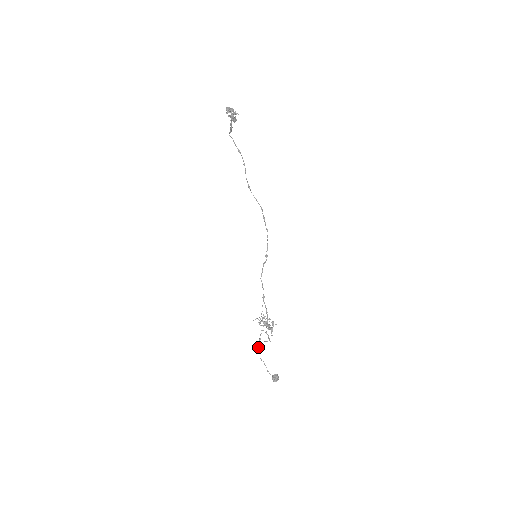
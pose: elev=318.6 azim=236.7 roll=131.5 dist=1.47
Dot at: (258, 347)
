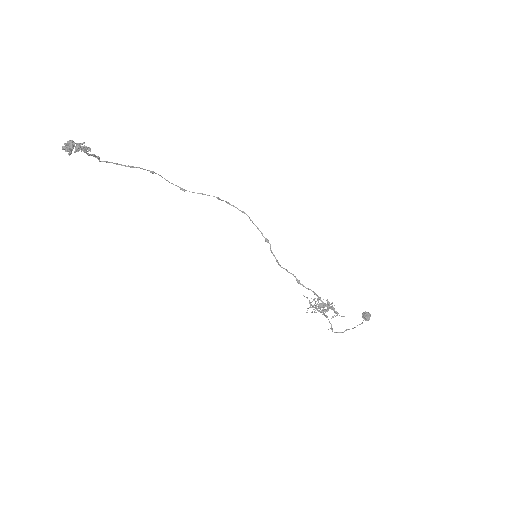
Dot at: occluded
